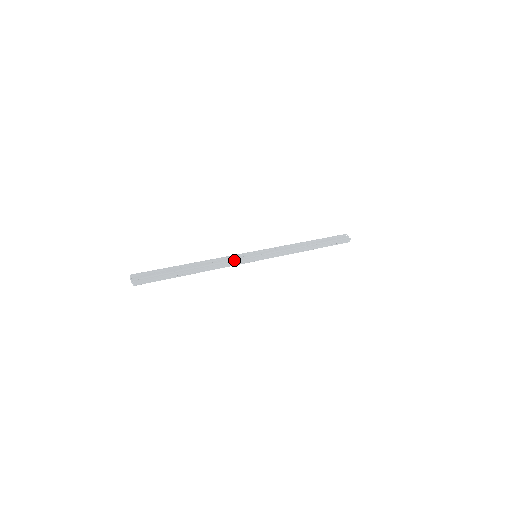
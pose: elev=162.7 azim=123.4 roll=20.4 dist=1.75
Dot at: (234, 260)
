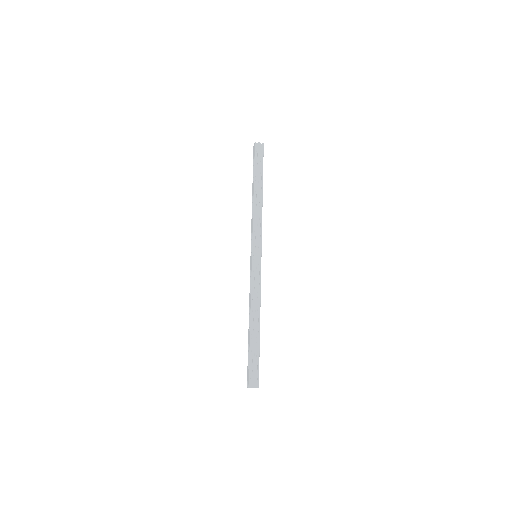
Dot at: (257, 282)
